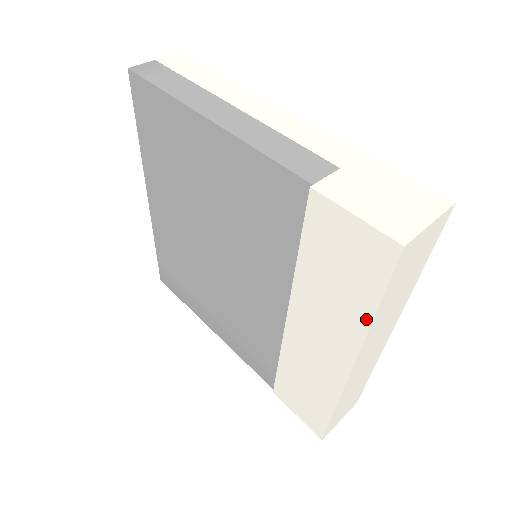
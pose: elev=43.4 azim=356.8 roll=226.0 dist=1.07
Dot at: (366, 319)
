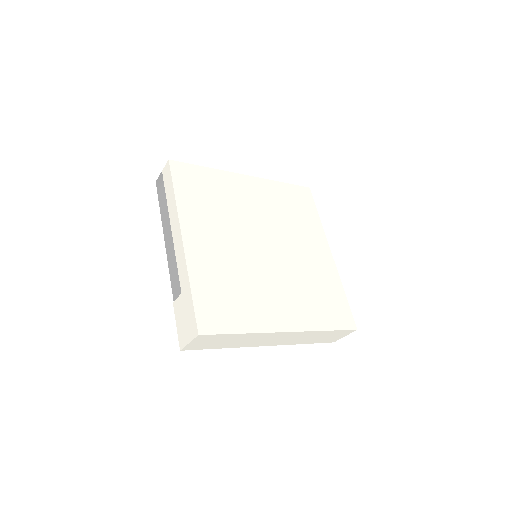
Dot at: occluded
